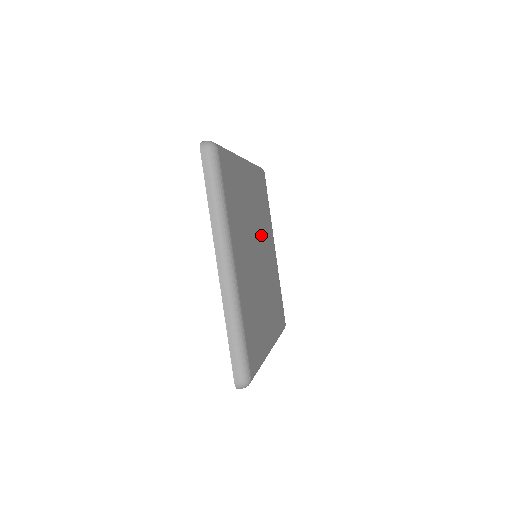
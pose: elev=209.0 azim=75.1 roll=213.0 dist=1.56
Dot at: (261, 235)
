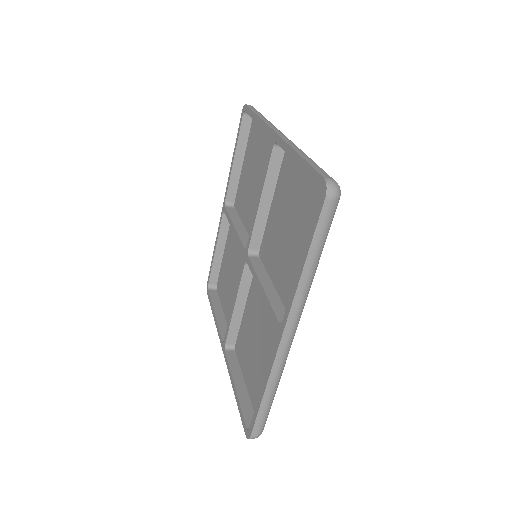
Dot at: occluded
